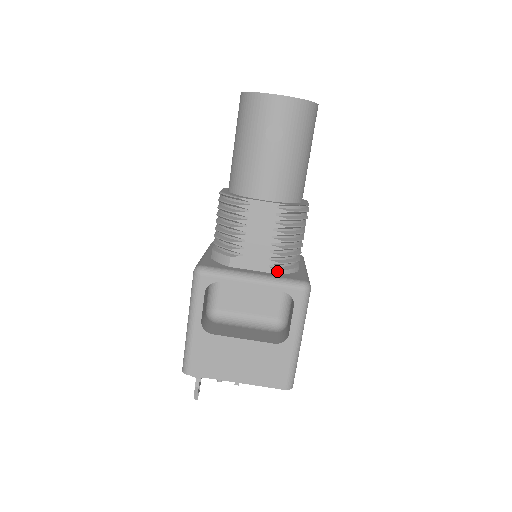
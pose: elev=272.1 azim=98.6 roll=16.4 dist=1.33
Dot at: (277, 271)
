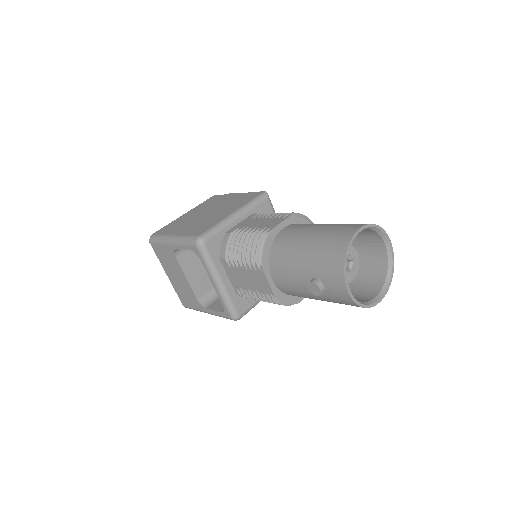
Dot at: (237, 293)
